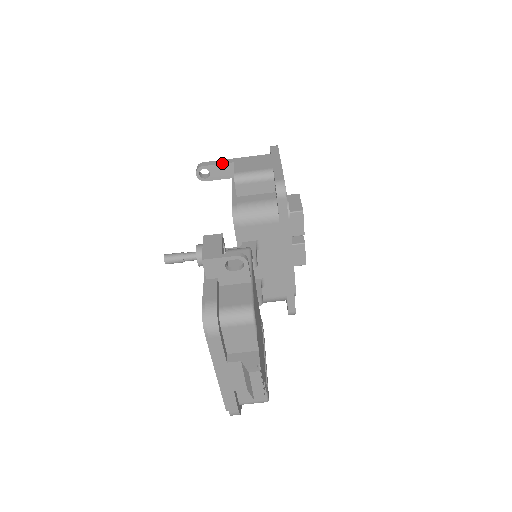
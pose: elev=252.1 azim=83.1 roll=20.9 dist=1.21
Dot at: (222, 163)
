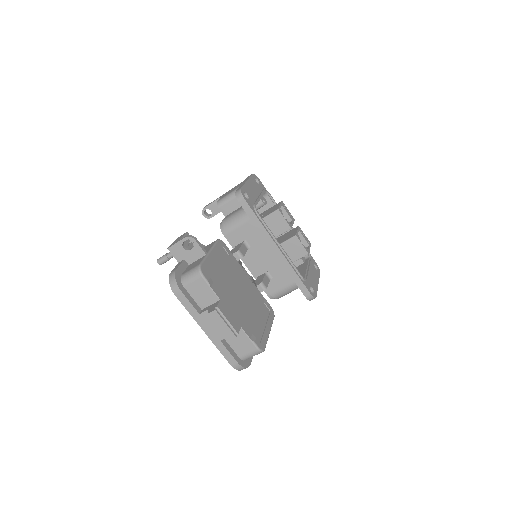
Dot at: (215, 200)
